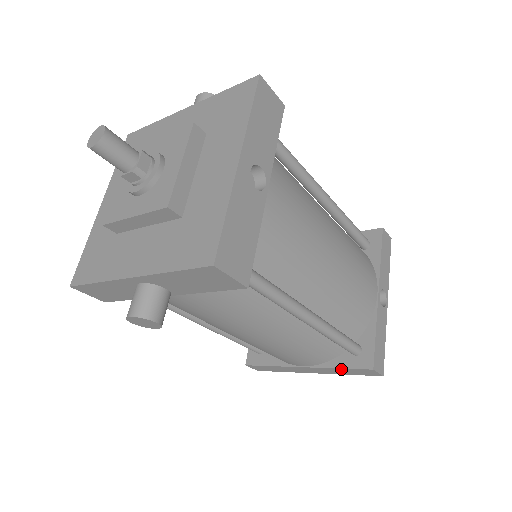
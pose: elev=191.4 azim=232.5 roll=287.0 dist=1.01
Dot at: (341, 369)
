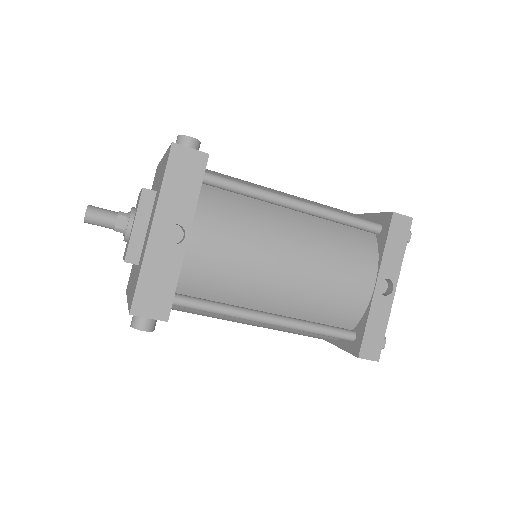
Dot at: (344, 349)
